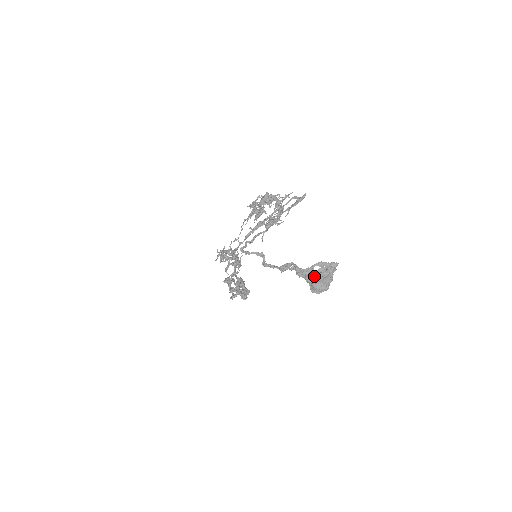
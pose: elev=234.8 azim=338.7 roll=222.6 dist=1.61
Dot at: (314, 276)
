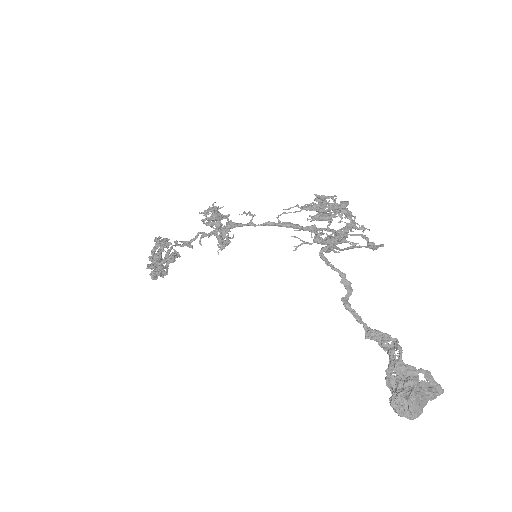
Dot at: (416, 387)
